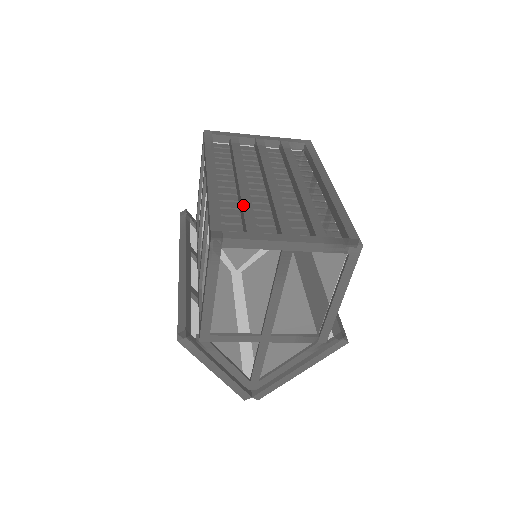
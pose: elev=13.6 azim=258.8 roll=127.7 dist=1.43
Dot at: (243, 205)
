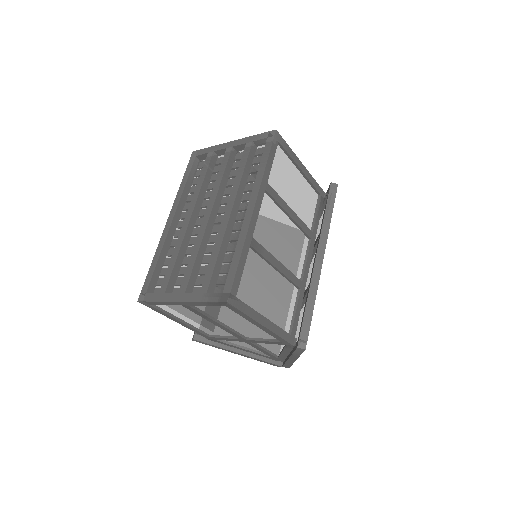
Dot at: (171, 259)
